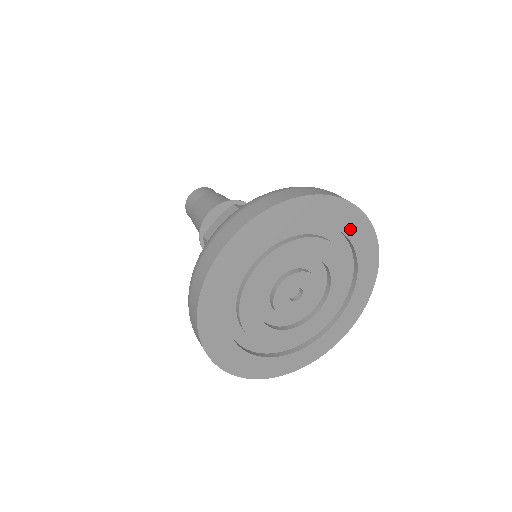
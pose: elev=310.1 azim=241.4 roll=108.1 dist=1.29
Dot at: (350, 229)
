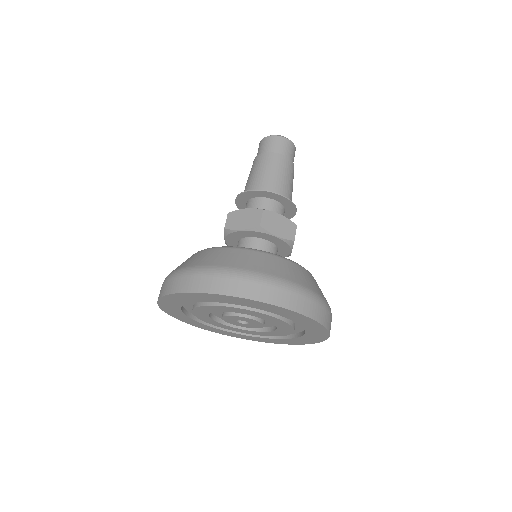
Dot at: (304, 323)
